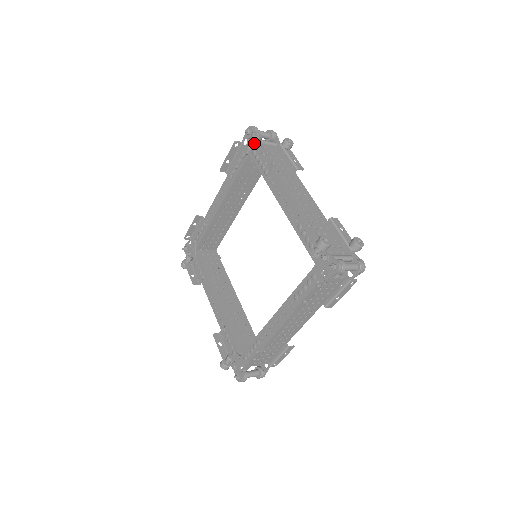
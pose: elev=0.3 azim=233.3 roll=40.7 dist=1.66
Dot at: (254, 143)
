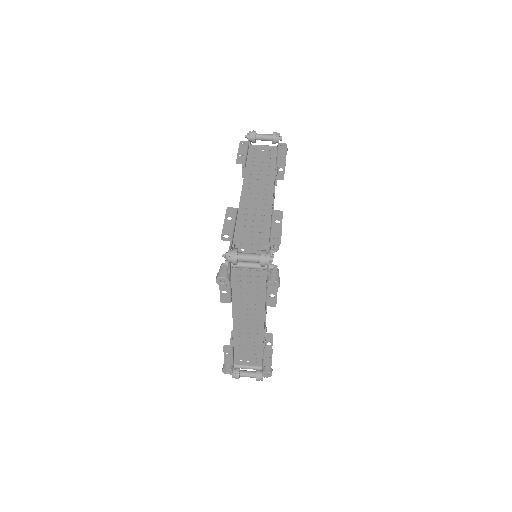
Dot at: occluded
